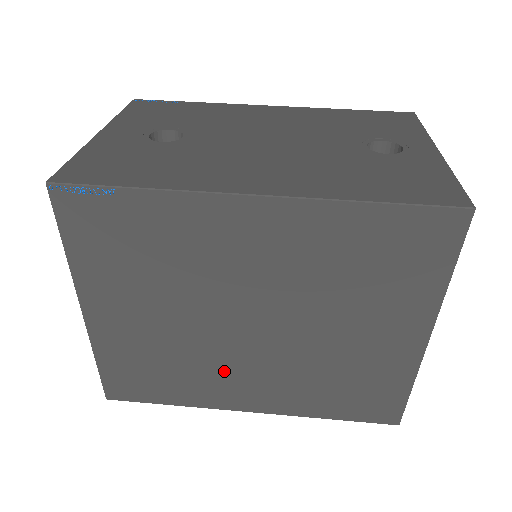
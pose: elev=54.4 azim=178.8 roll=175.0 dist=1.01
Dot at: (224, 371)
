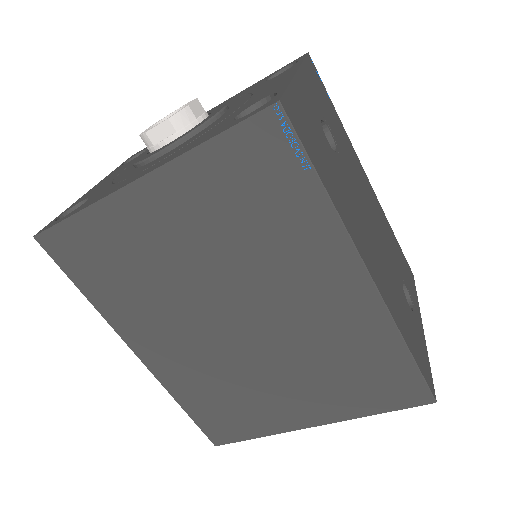
Dot at: (167, 320)
